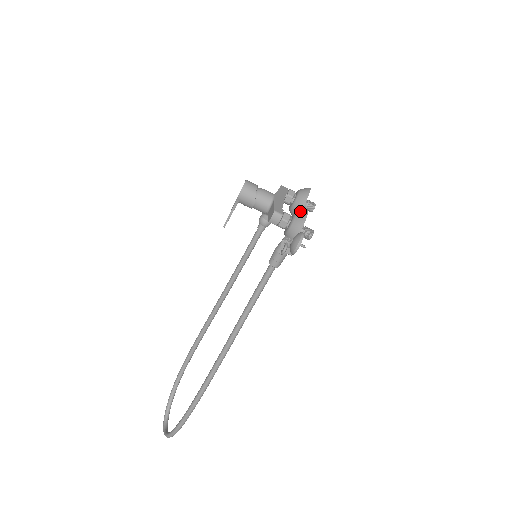
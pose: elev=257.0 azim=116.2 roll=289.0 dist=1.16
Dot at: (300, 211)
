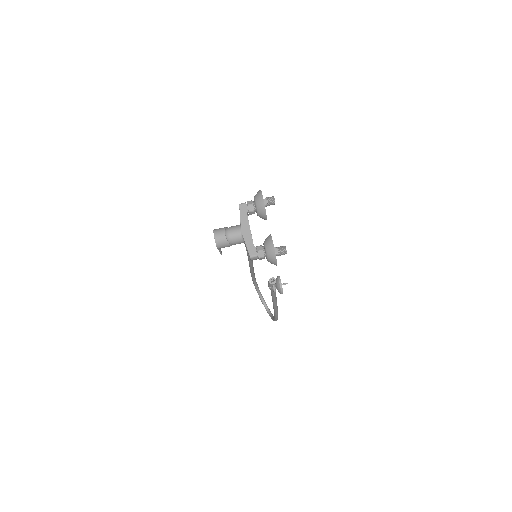
Dot at: (267, 245)
